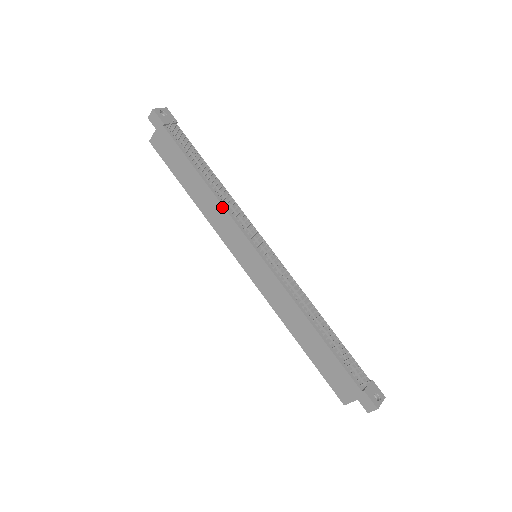
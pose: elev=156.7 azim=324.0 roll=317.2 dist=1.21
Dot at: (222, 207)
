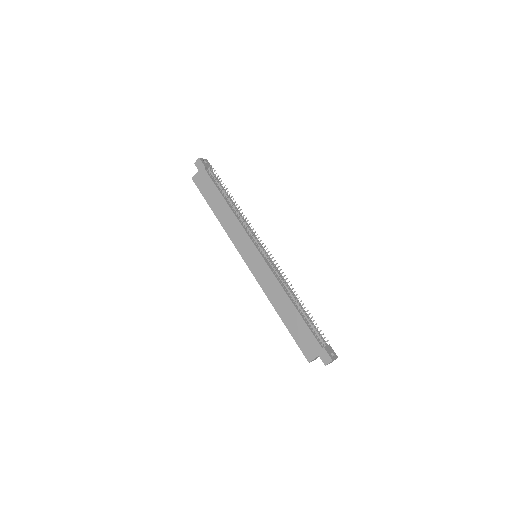
Dot at: (237, 221)
